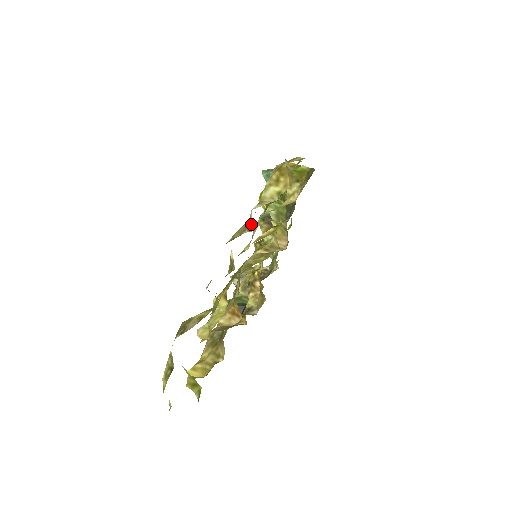
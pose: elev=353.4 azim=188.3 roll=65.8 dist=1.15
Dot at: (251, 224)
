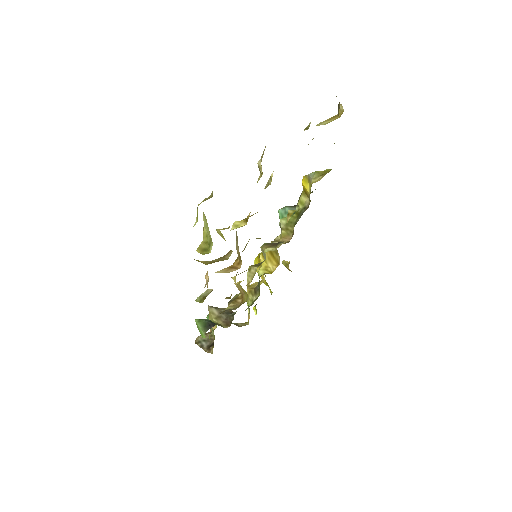
Dot at: (309, 126)
